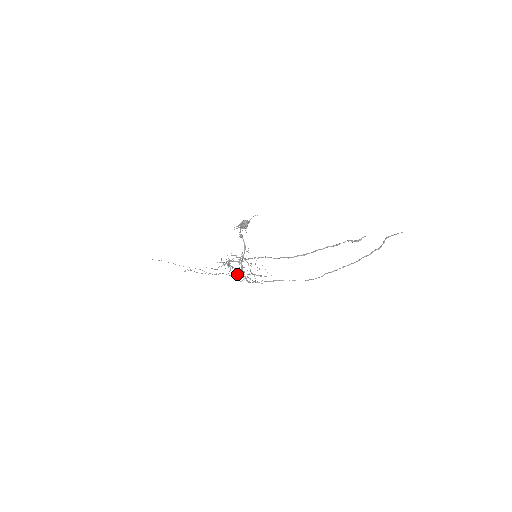
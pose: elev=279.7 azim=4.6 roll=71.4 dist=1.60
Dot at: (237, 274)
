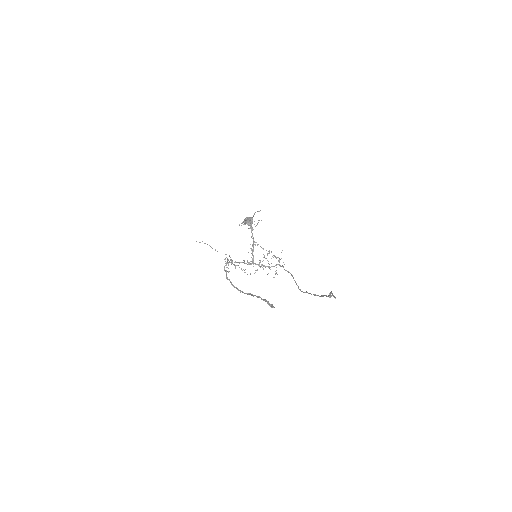
Dot at: (264, 255)
